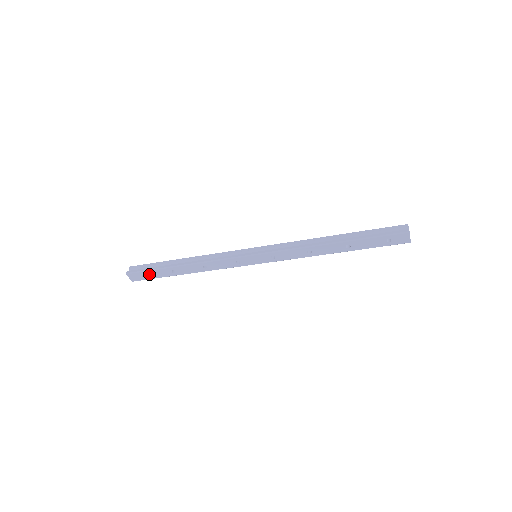
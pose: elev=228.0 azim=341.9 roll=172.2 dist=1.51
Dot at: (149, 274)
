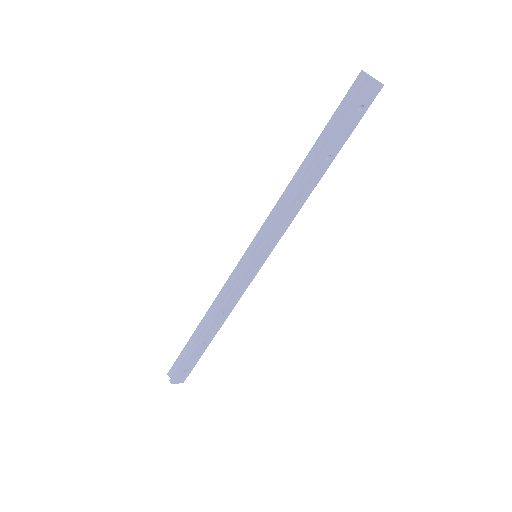
Dot at: (188, 365)
